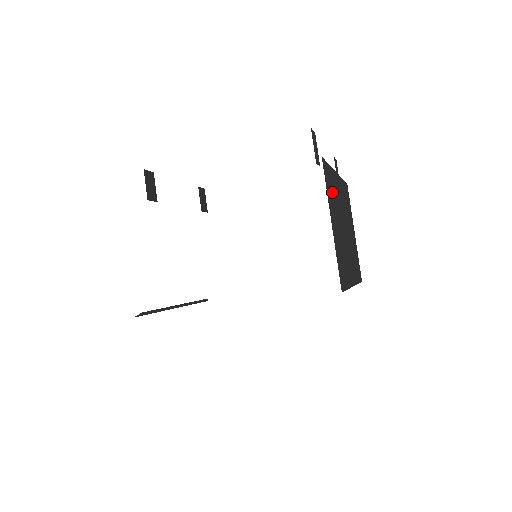
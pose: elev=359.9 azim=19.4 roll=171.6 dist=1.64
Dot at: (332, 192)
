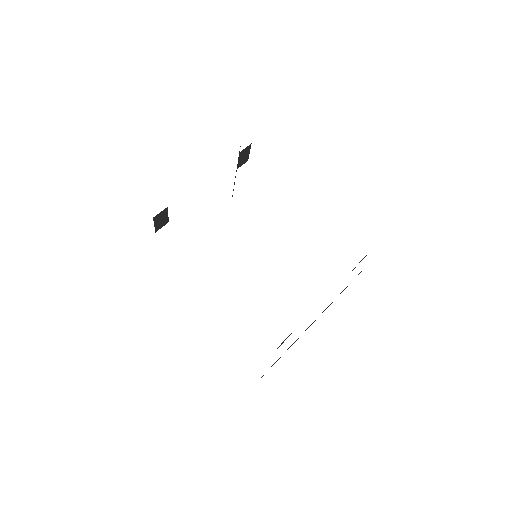
Dot at: occluded
